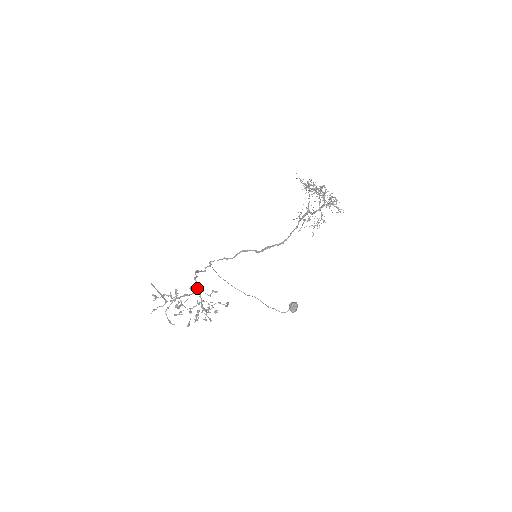
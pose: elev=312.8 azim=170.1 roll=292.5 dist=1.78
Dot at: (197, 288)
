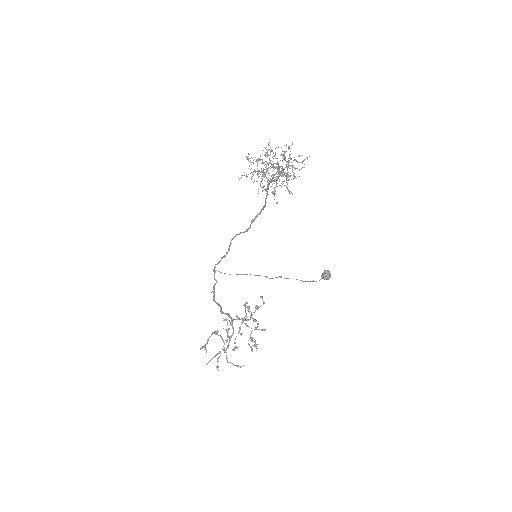
Dot at: (232, 320)
